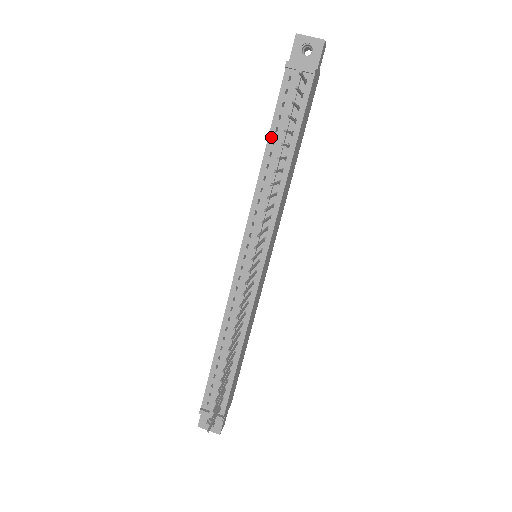
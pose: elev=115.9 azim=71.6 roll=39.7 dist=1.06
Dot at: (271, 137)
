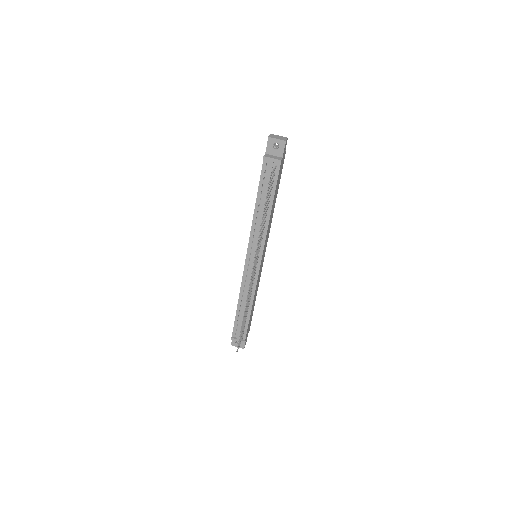
Dot at: (258, 196)
